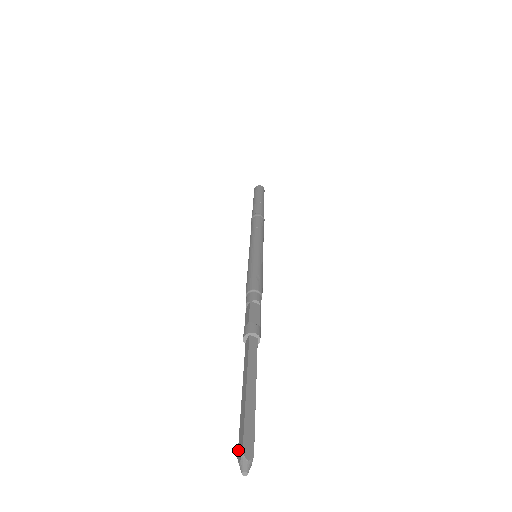
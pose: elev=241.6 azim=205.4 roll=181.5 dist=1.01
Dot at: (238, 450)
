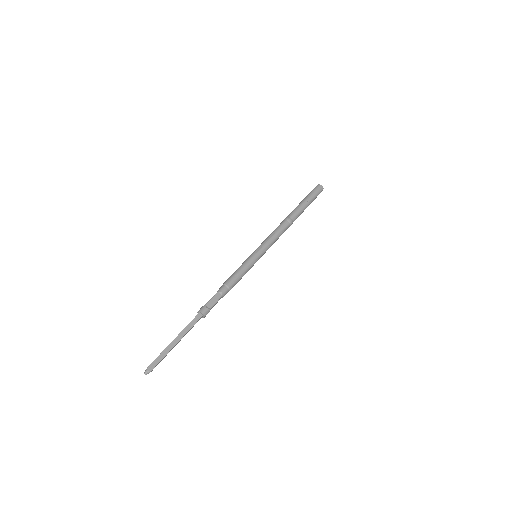
Dot at: (151, 364)
